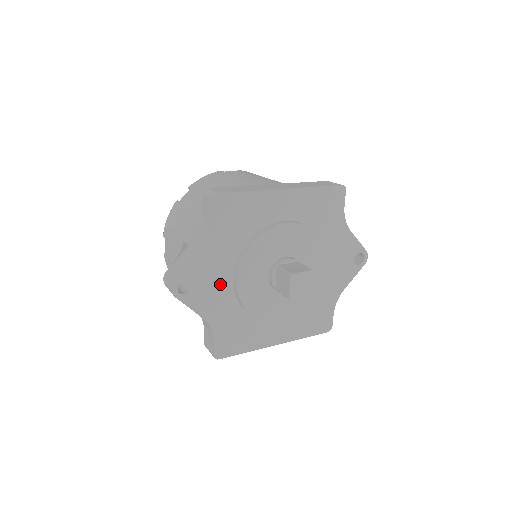
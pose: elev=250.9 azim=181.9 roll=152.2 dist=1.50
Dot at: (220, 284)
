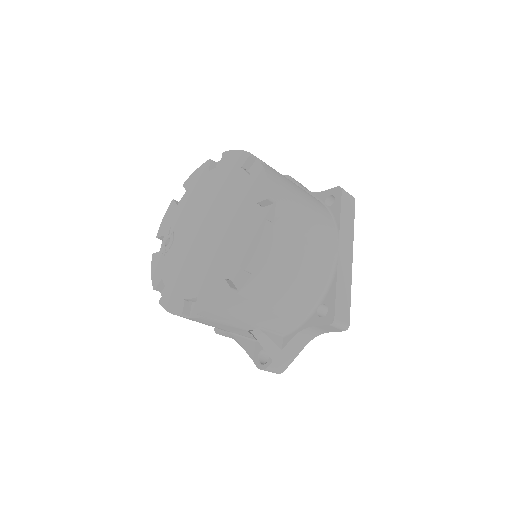
Dot at: occluded
